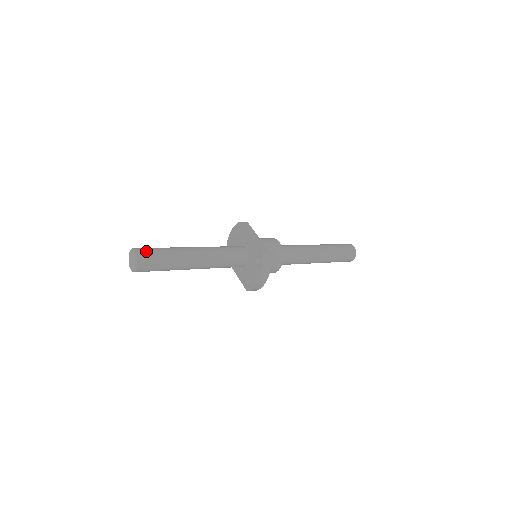
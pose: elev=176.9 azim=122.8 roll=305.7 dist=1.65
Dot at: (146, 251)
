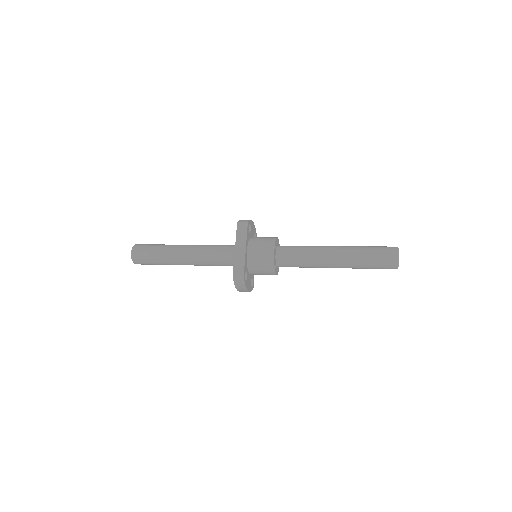
Dot at: (140, 252)
